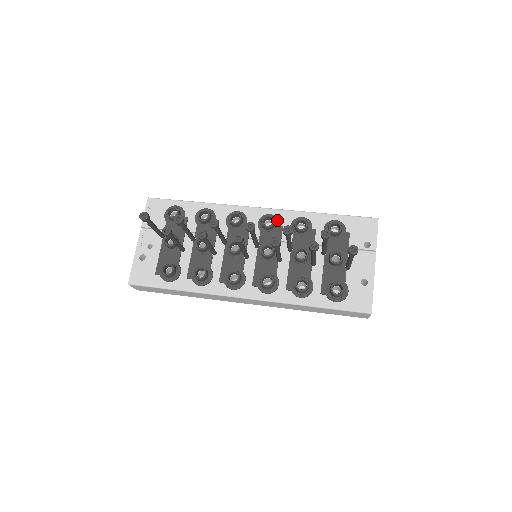
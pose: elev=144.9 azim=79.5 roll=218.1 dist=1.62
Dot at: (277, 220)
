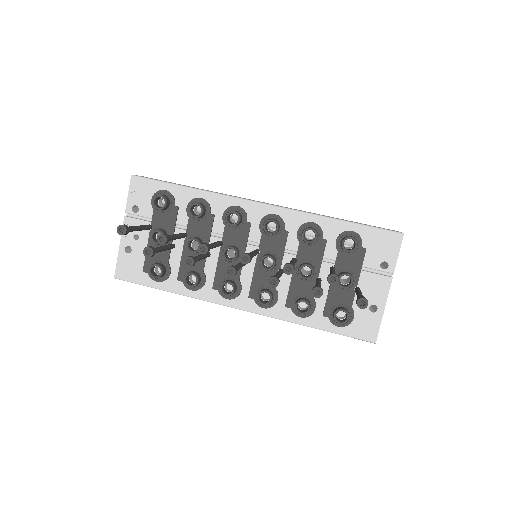
Dot at: (282, 223)
